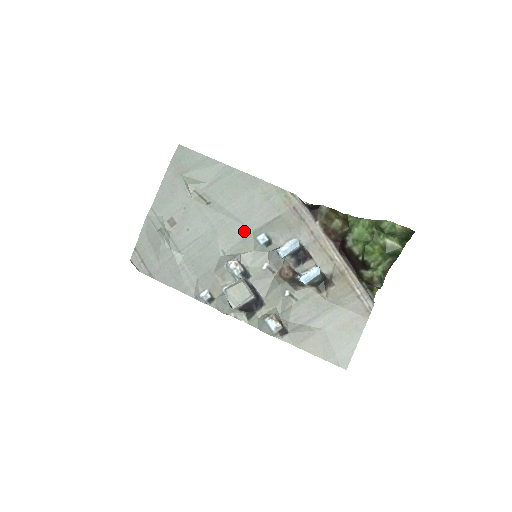
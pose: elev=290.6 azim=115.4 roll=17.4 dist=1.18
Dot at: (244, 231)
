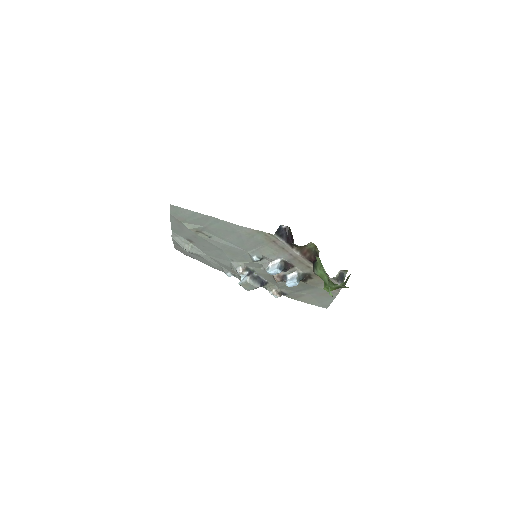
Dot at: (241, 252)
